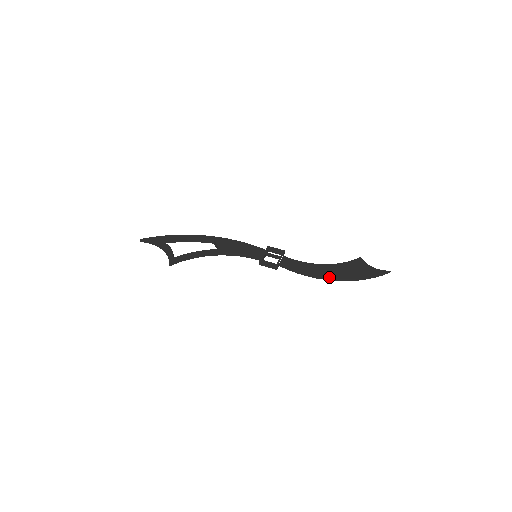
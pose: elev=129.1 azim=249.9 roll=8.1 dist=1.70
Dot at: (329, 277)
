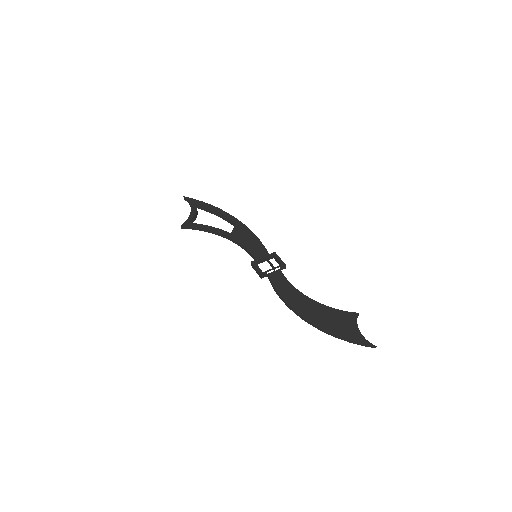
Dot at: (299, 313)
